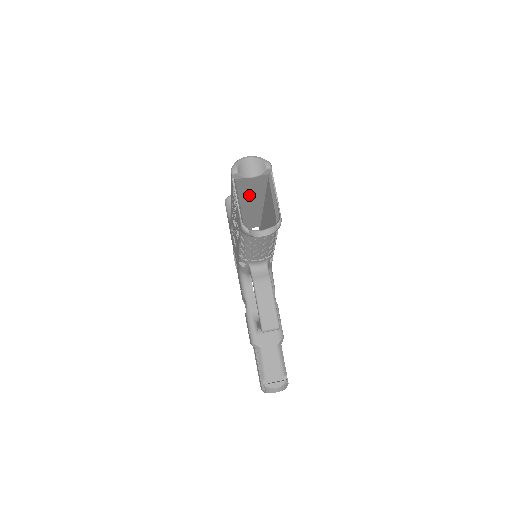
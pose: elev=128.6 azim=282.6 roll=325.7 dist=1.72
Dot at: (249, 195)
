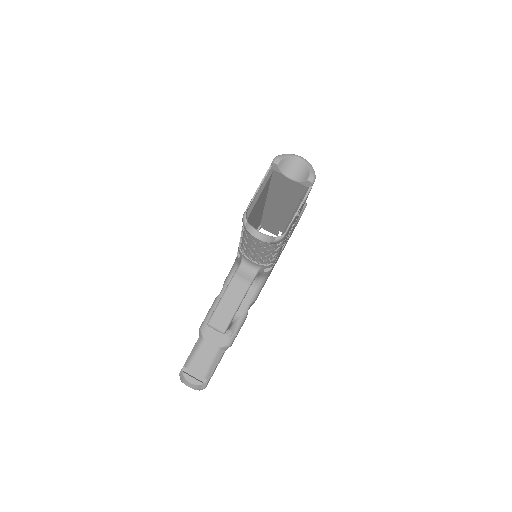
Dot at: (283, 195)
